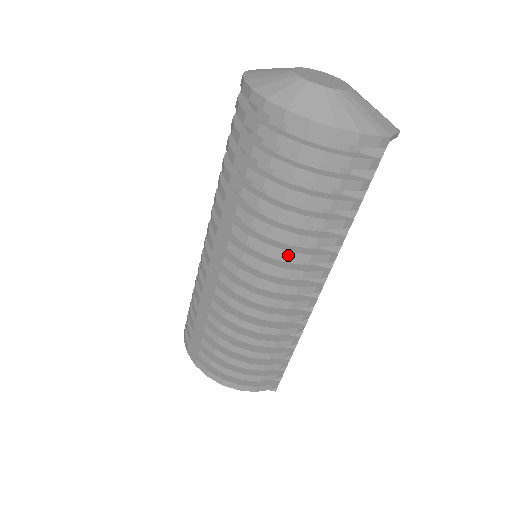
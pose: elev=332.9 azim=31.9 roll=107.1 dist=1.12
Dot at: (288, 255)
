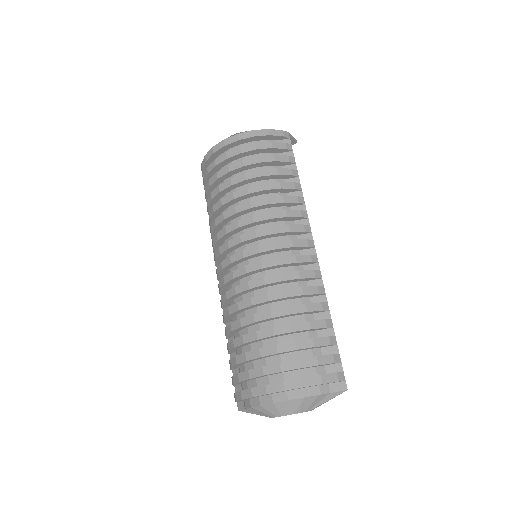
Dot at: (269, 215)
